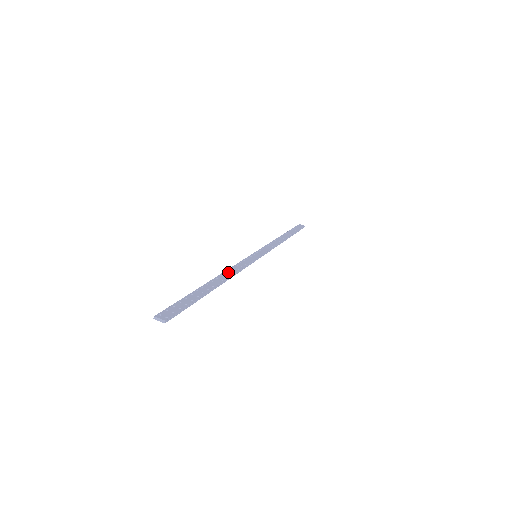
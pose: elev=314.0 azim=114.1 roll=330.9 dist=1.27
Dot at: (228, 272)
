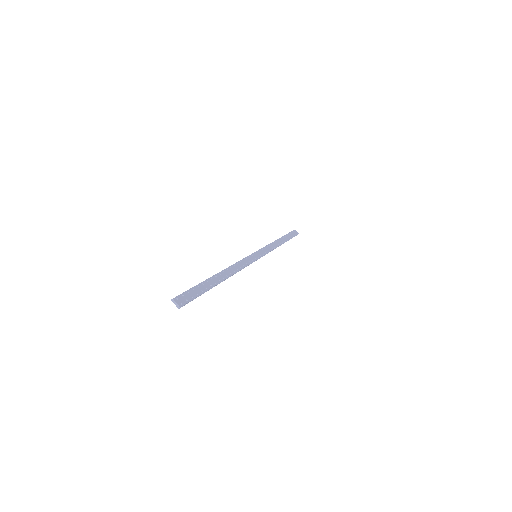
Dot at: (233, 268)
